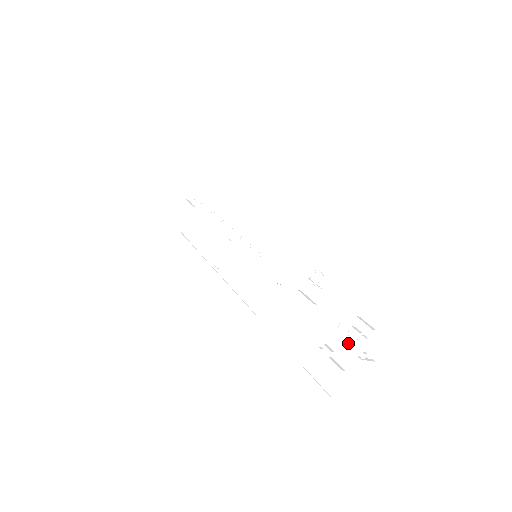
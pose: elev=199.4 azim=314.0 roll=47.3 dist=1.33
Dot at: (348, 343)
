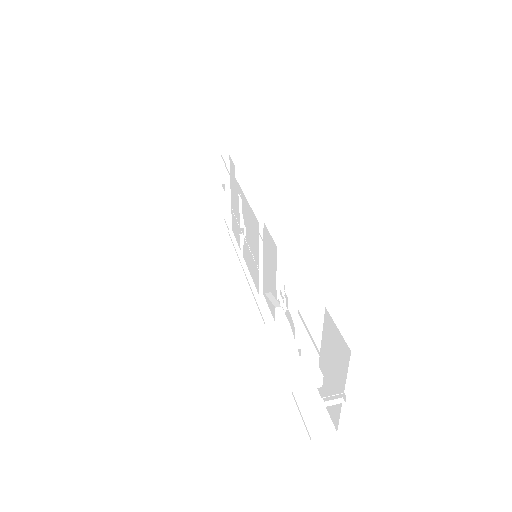
Dot at: (327, 371)
